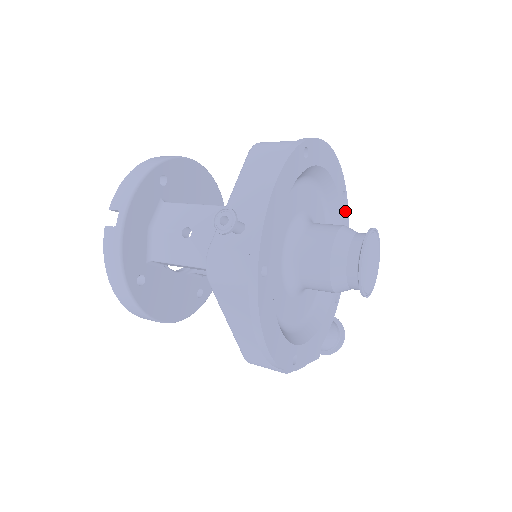
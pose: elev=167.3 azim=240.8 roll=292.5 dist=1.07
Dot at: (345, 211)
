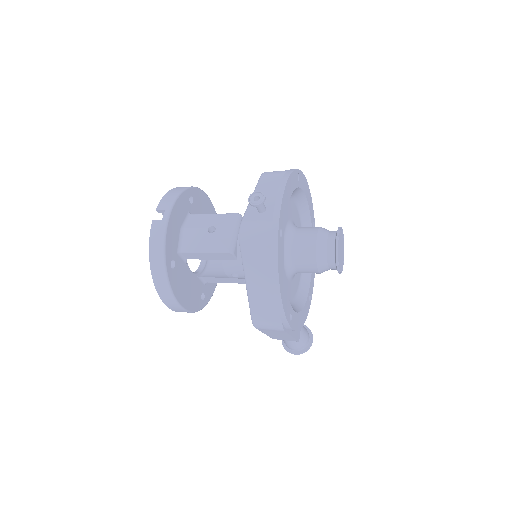
Dot at: occluded
